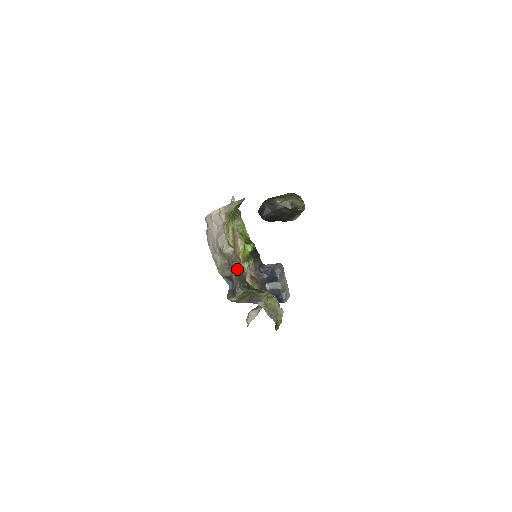
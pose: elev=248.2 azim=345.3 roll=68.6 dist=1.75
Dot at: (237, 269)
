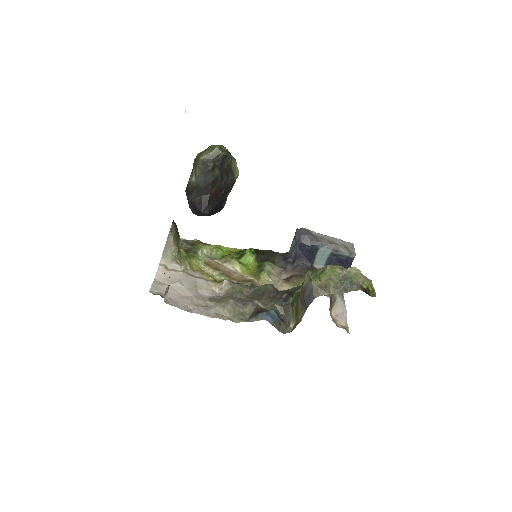
Dot at: (255, 293)
